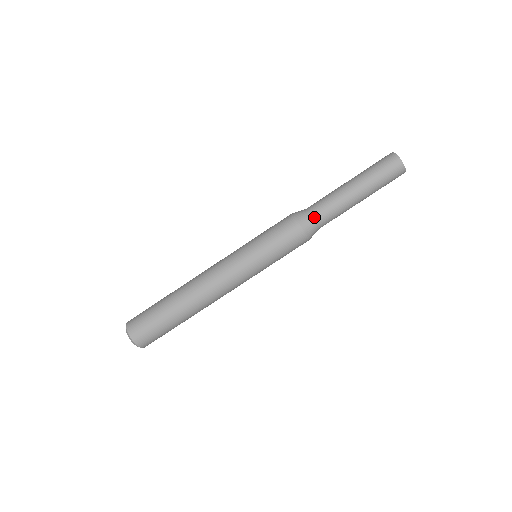
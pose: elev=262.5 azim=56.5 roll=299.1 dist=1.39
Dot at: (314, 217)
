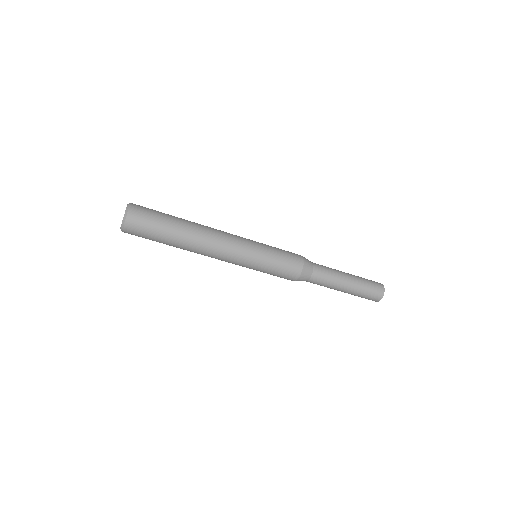
Dot at: (308, 281)
